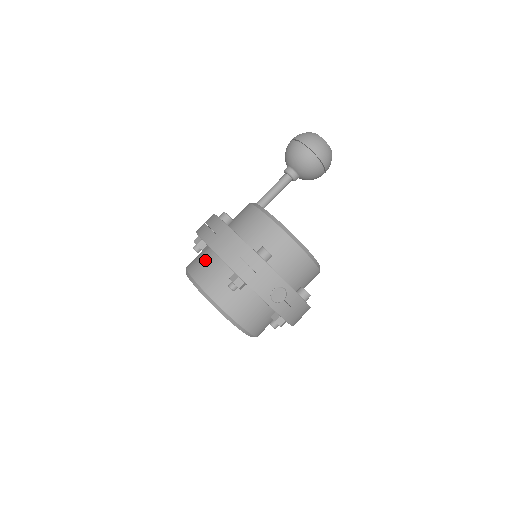
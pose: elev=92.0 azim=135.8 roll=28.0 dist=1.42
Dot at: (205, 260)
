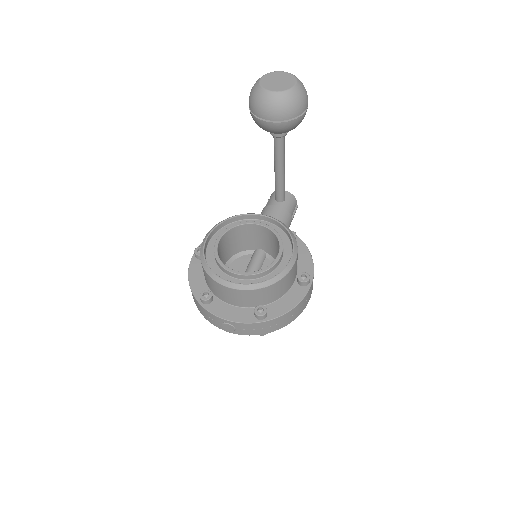
Dot at: occluded
